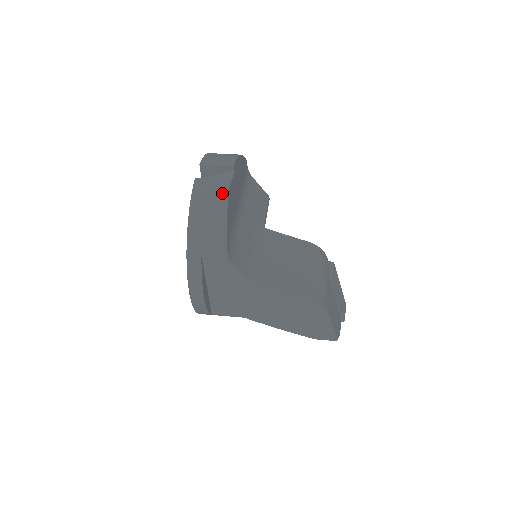
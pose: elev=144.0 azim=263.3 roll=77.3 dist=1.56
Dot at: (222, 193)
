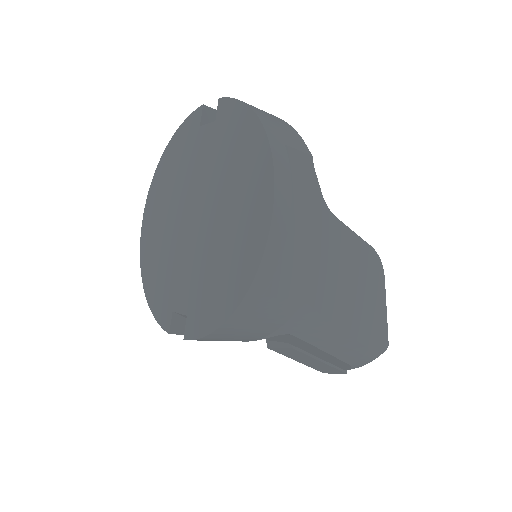
Dot at: occluded
